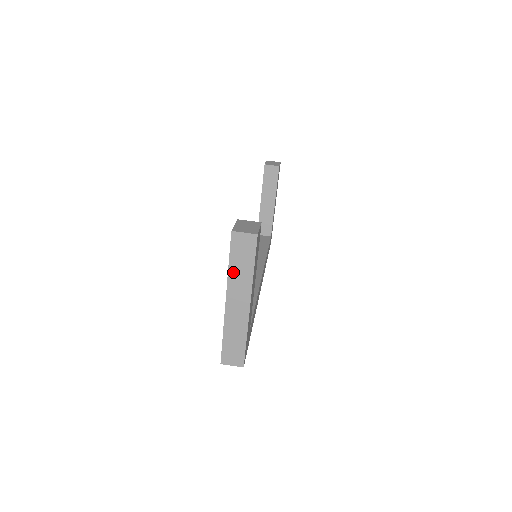
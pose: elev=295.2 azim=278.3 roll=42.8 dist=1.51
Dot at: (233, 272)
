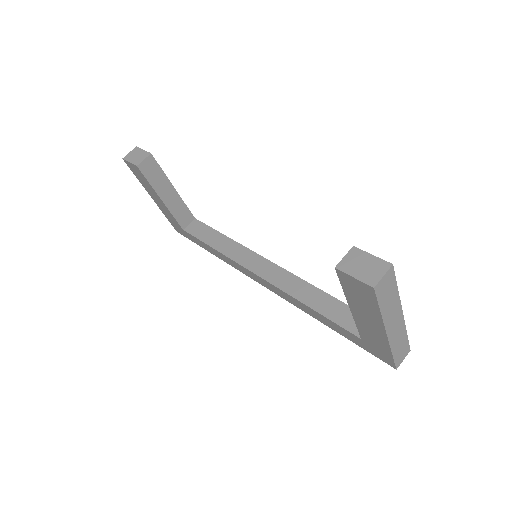
Dot at: (385, 311)
